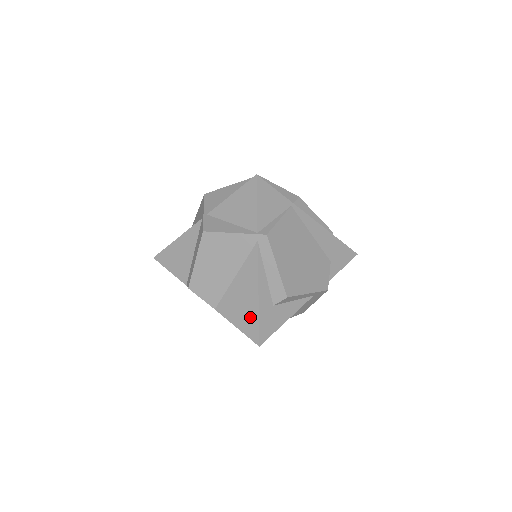
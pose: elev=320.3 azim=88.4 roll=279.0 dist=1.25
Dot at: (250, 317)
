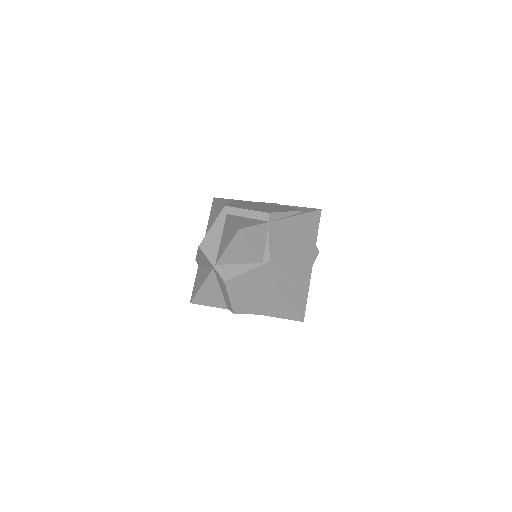
Dot at: (287, 310)
